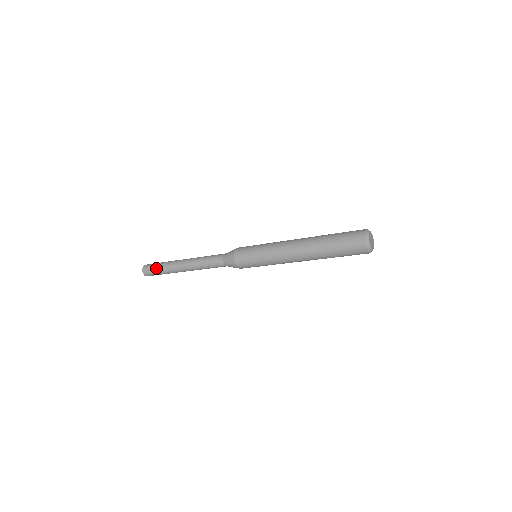
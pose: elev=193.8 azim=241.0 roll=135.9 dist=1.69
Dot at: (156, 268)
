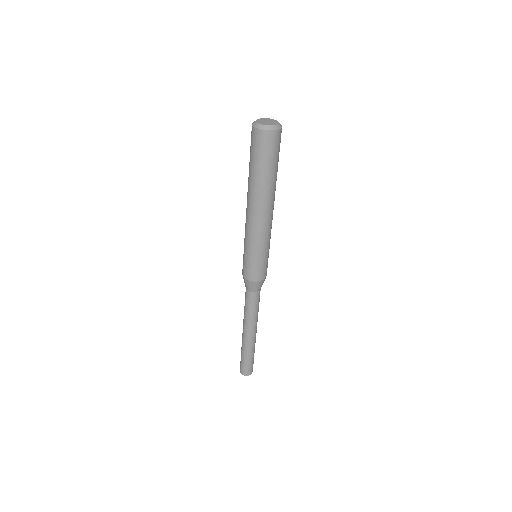
Dot at: (244, 361)
